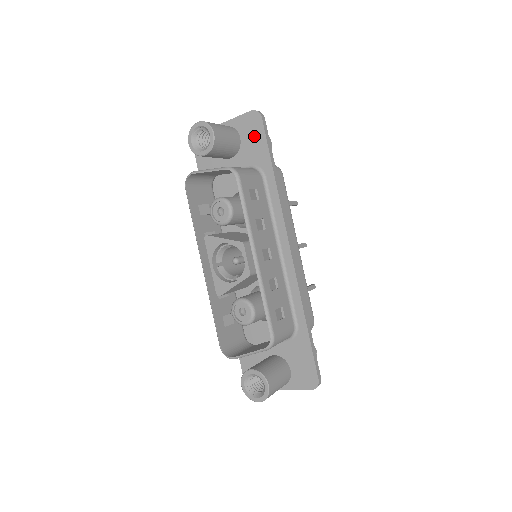
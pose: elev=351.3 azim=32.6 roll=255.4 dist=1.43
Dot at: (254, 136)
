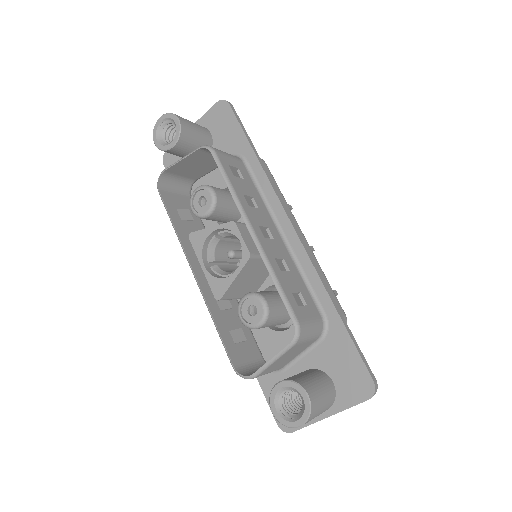
Dot at: (225, 125)
